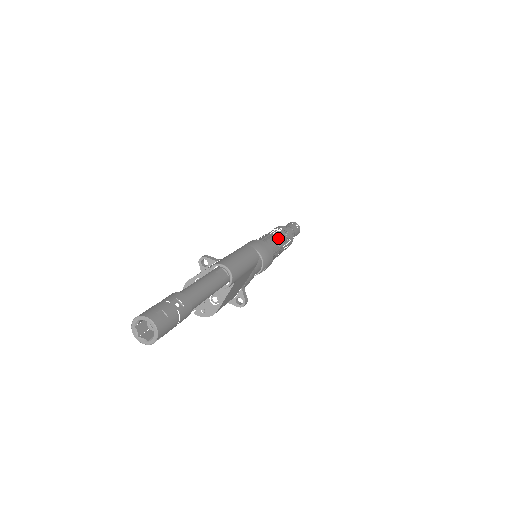
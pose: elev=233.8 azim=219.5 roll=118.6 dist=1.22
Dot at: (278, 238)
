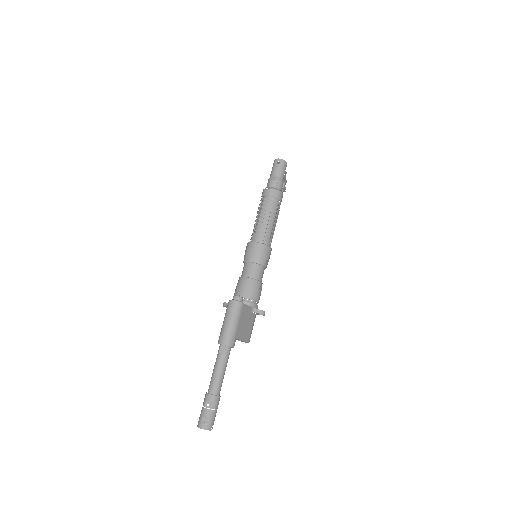
Dot at: (263, 218)
